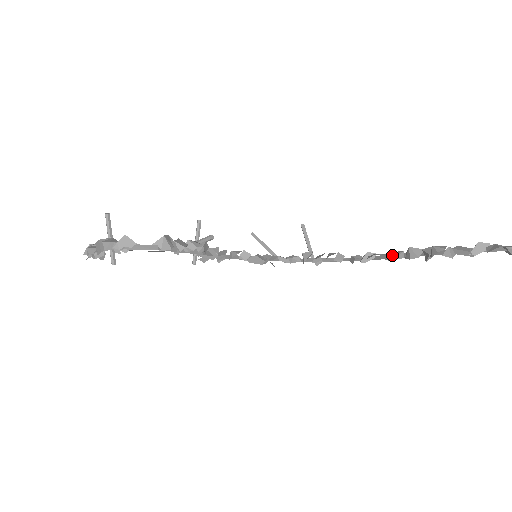
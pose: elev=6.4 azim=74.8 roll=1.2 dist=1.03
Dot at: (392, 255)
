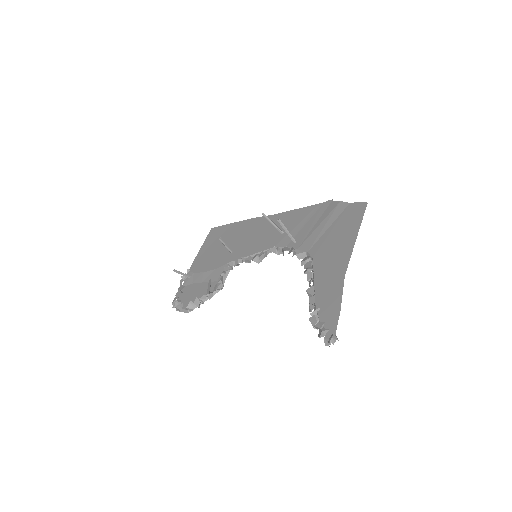
Dot at: (311, 279)
